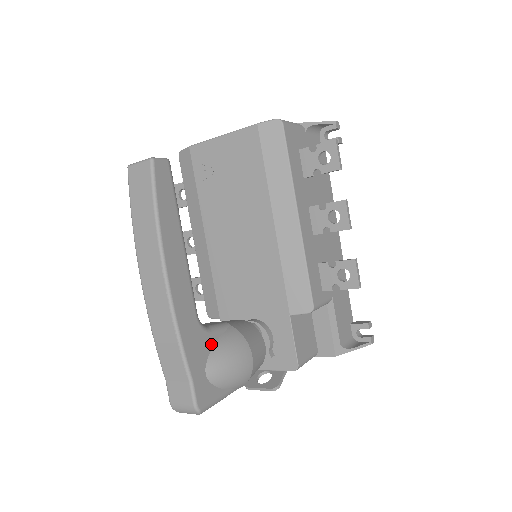
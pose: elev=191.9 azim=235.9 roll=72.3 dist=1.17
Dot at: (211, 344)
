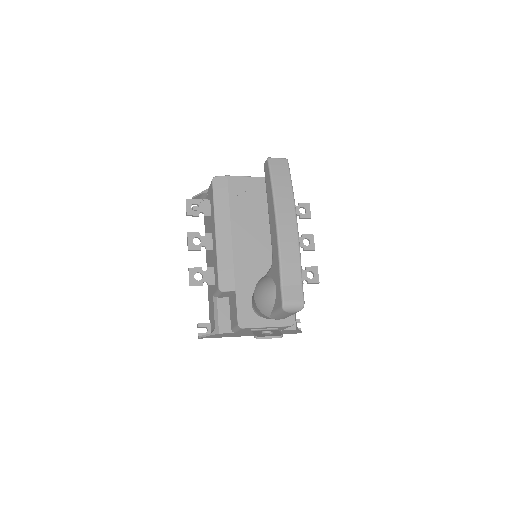
Dot at: occluded
